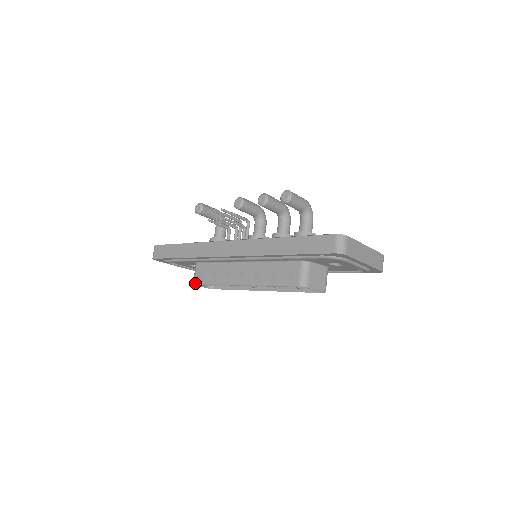
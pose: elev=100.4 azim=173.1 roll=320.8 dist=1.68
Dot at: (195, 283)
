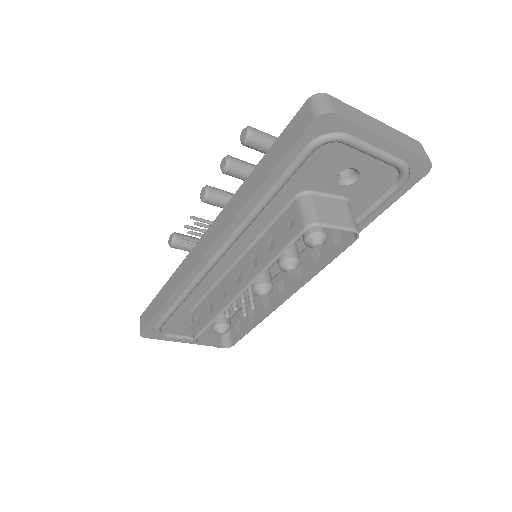
Dot at: (194, 336)
